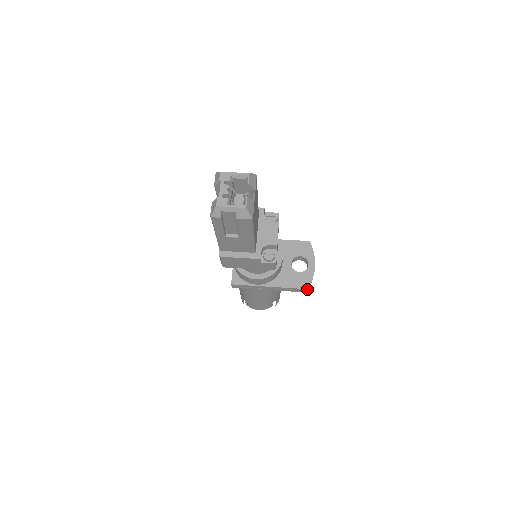
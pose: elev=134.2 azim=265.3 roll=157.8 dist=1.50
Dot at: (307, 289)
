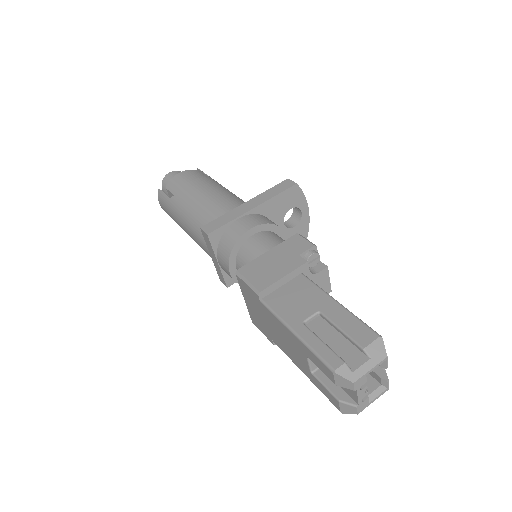
Dot at: occluded
